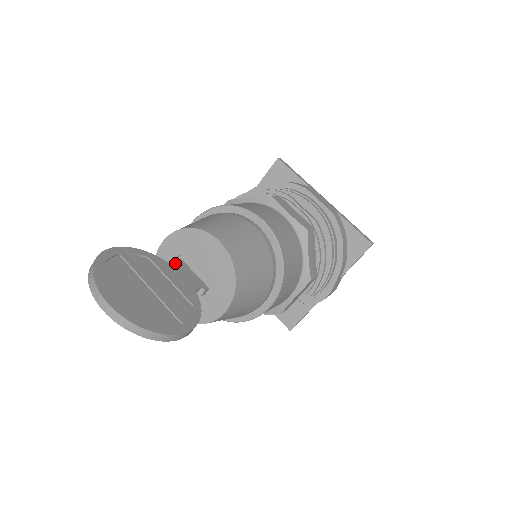
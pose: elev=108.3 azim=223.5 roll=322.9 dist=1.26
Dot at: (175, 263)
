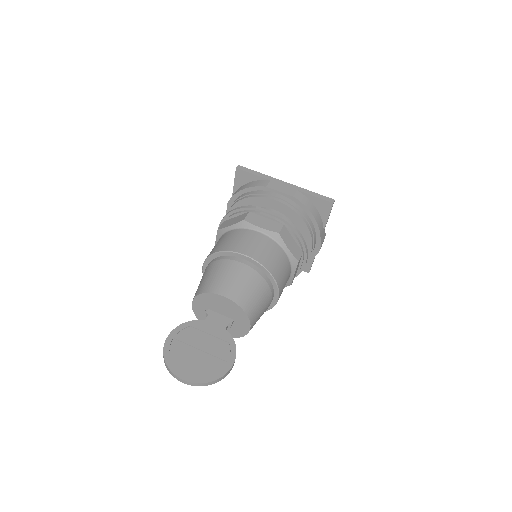
Dot at: (206, 315)
